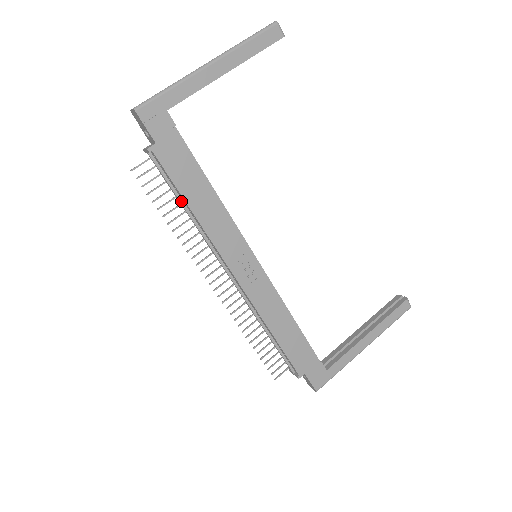
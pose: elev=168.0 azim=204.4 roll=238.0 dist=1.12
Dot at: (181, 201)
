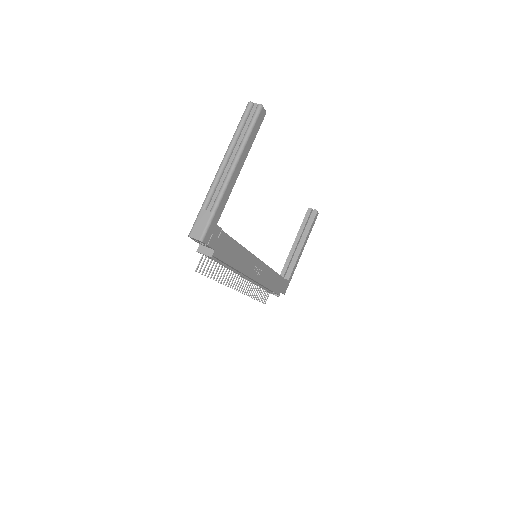
Dot at: (224, 265)
